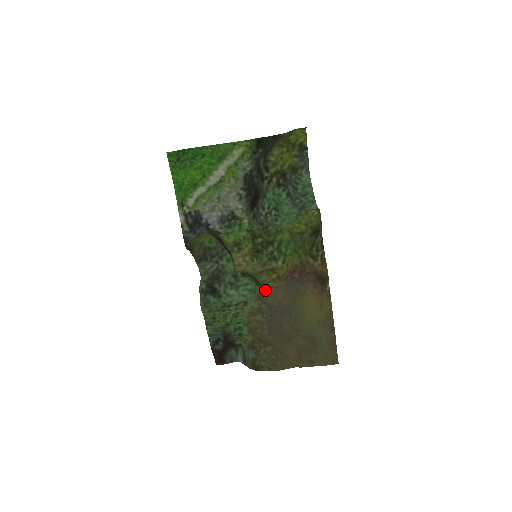
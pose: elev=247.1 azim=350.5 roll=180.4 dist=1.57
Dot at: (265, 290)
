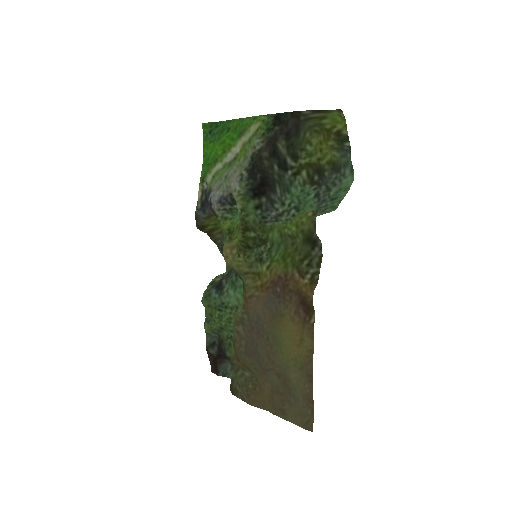
Dot at: (246, 296)
